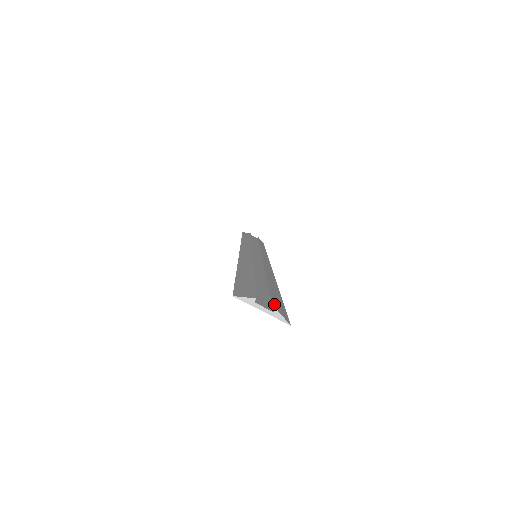
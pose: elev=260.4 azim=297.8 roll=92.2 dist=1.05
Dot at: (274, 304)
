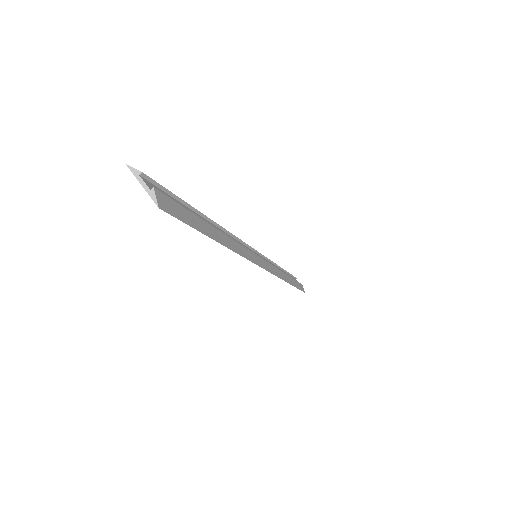
Dot at: occluded
